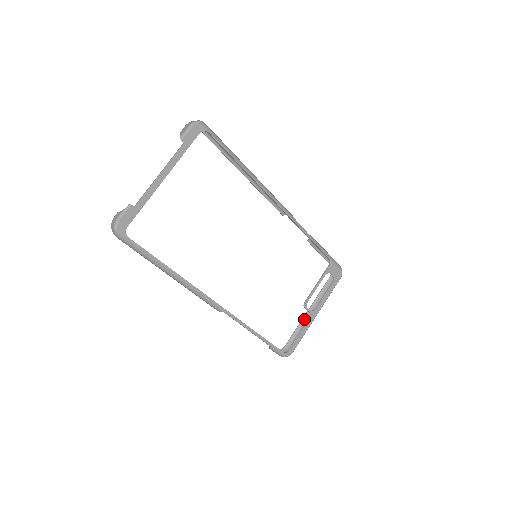
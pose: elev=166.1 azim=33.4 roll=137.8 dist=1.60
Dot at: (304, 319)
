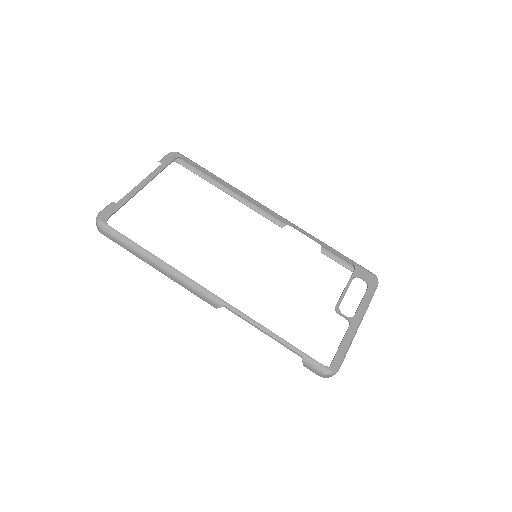
Dot at: occluded
